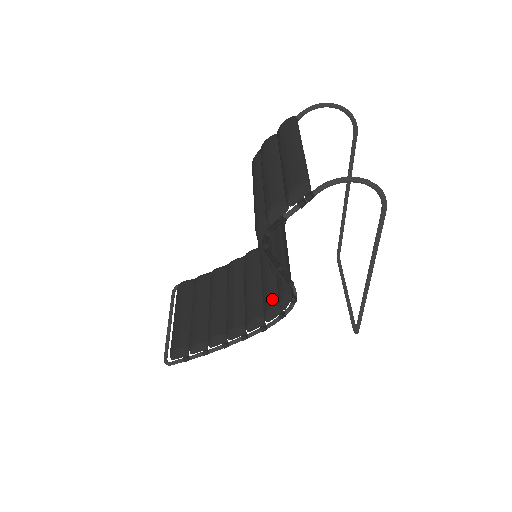
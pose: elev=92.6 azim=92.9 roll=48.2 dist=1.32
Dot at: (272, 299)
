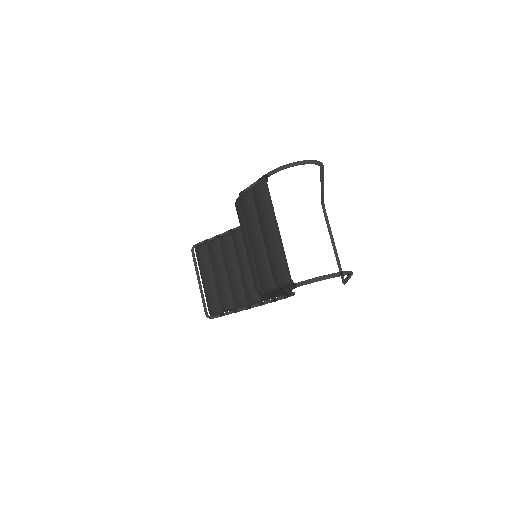
Dot at: occluded
